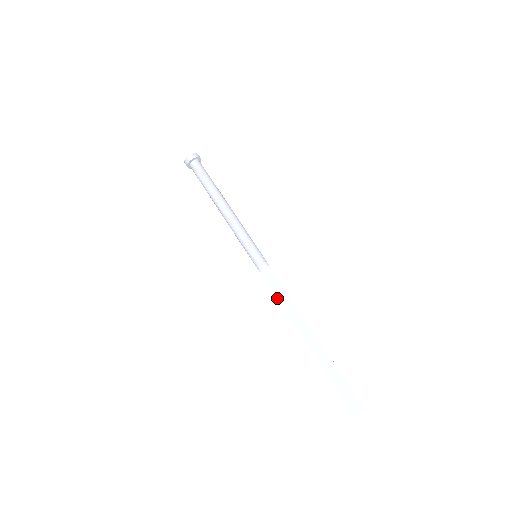
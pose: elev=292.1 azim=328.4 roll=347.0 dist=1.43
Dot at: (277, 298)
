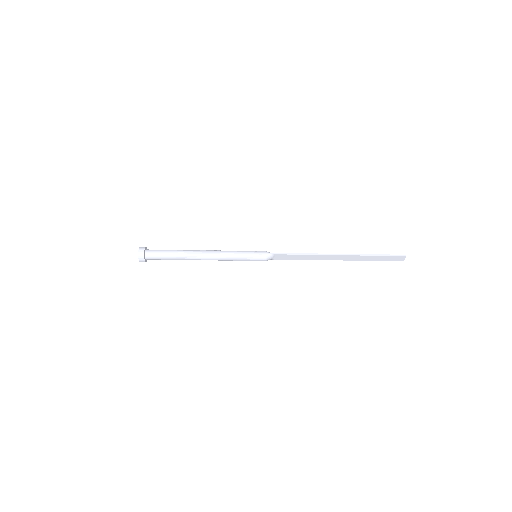
Dot at: occluded
